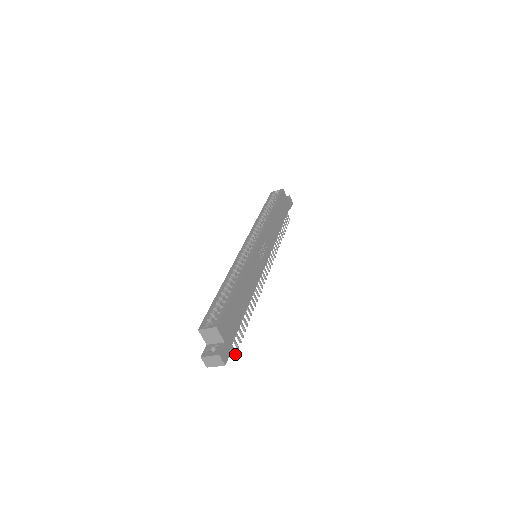
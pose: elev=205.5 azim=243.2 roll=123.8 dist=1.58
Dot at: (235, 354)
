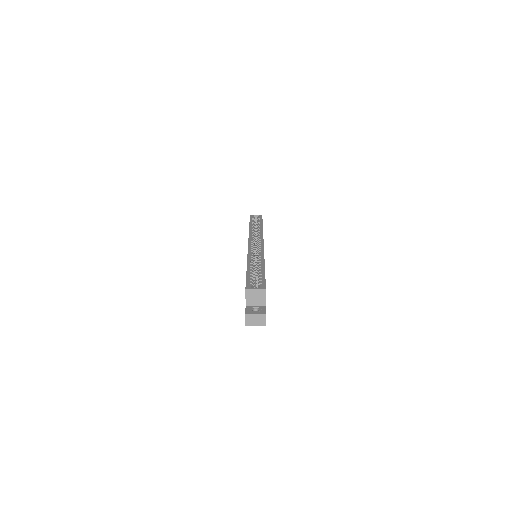
Dot at: occluded
